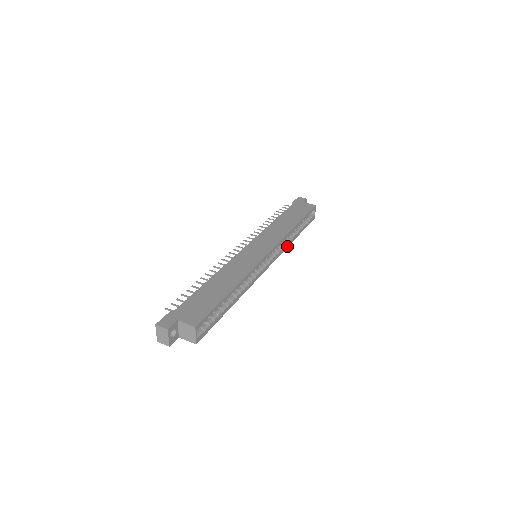
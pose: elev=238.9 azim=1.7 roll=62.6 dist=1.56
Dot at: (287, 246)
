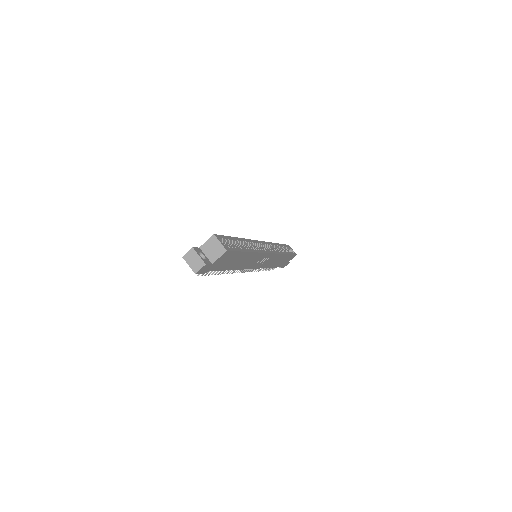
Dot at: (281, 253)
